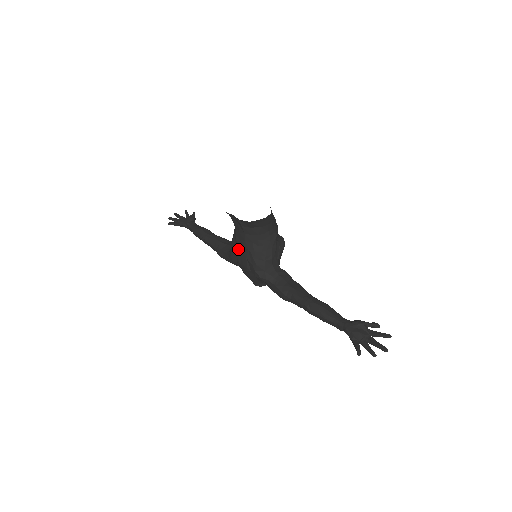
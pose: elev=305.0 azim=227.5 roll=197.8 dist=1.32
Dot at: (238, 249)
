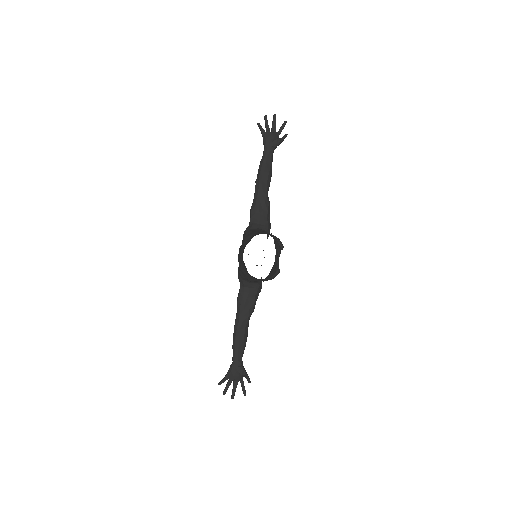
Dot at: (241, 250)
